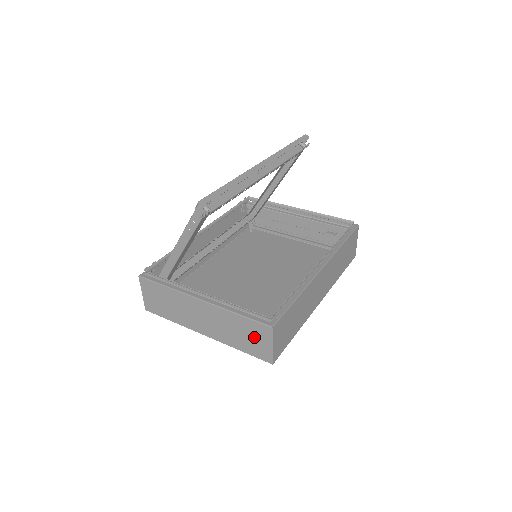
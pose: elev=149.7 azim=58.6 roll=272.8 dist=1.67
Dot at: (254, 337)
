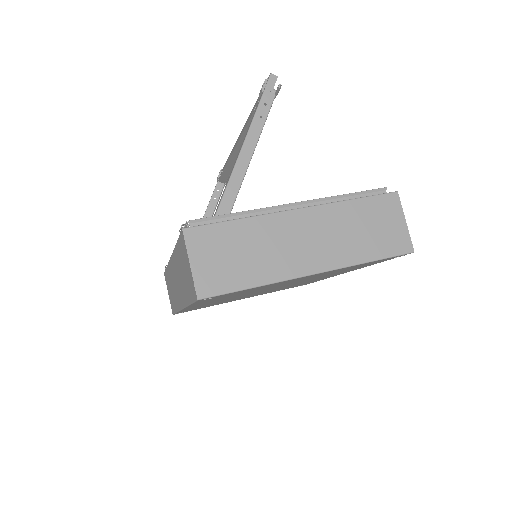
Dot at: (382, 222)
